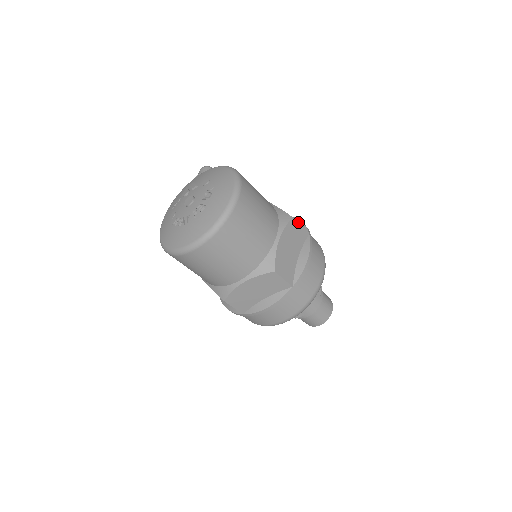
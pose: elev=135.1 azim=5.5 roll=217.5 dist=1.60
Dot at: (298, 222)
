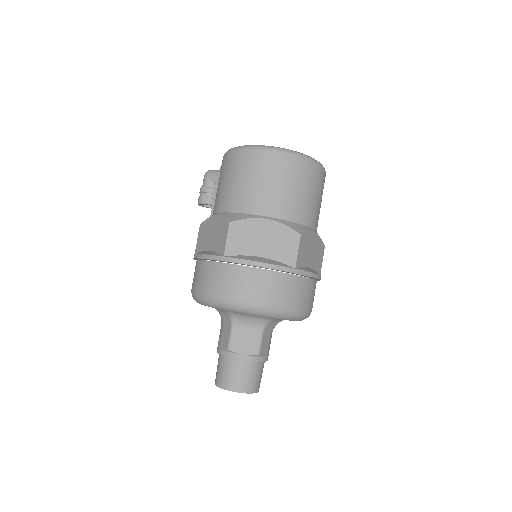
Dot at: occluded
